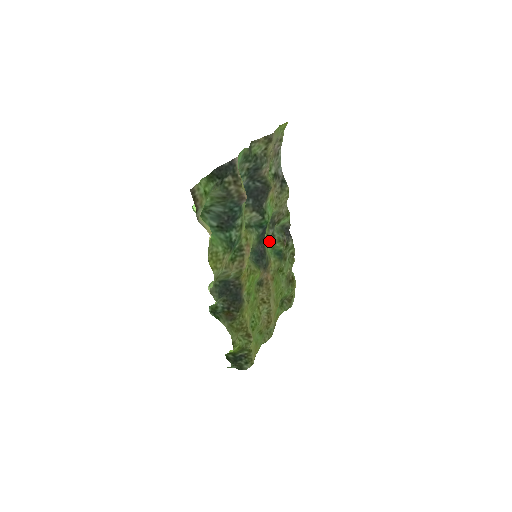
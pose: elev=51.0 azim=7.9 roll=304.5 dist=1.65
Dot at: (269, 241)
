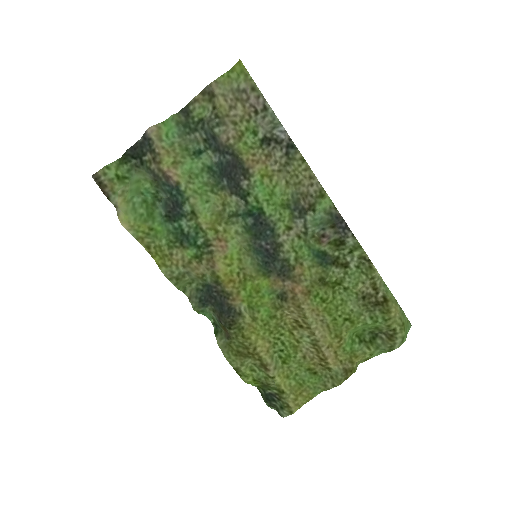
Dot at: (296, 236)
